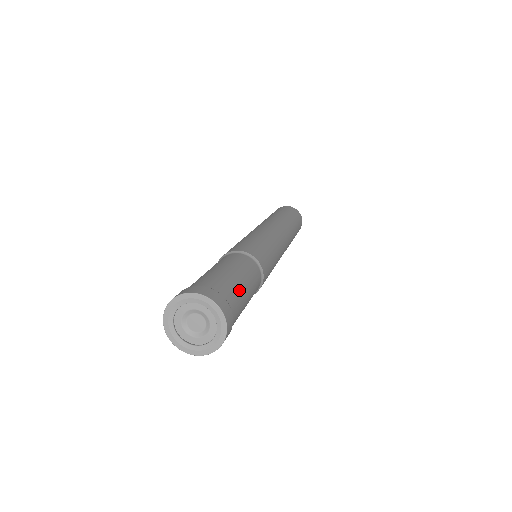
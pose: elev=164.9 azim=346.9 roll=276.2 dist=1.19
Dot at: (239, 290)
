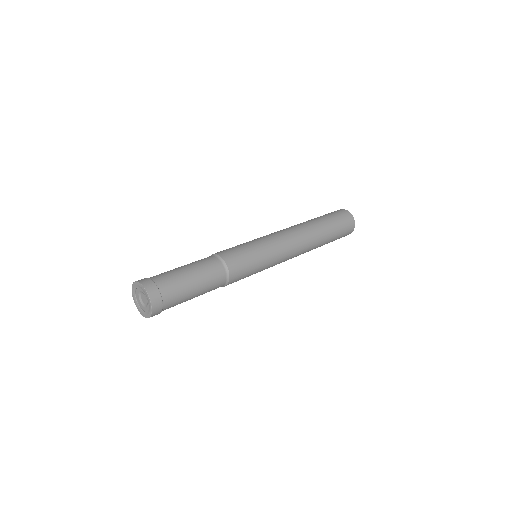
Dot at: (185, 294)
